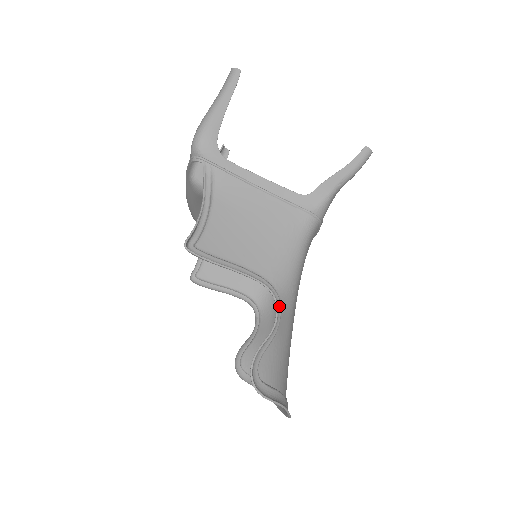
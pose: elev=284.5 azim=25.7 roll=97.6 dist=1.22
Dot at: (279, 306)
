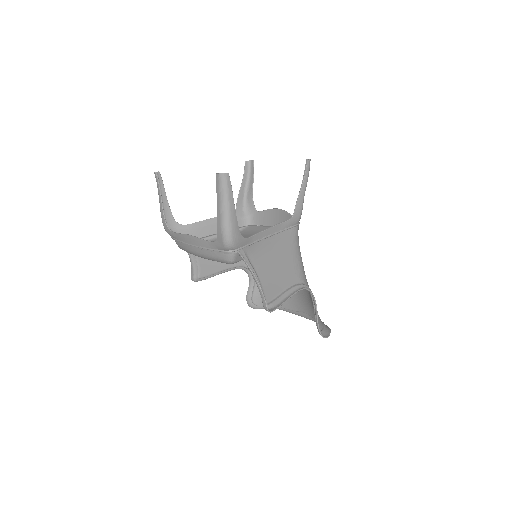
Dot at: (311, 291)
